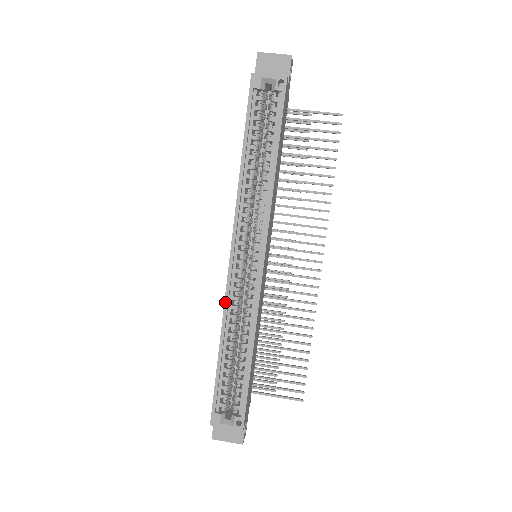
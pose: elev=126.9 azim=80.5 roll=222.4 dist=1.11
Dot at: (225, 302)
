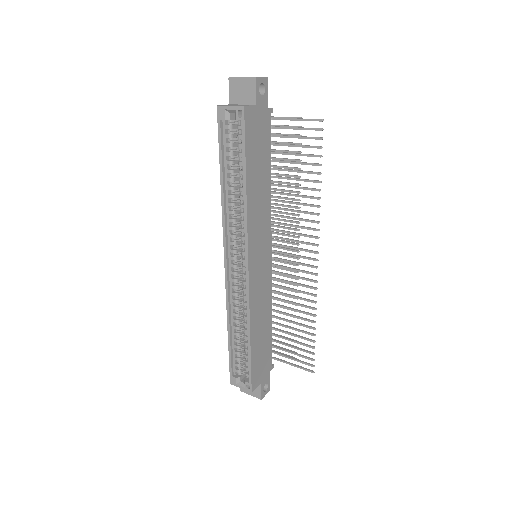
Dot at: (226, 297)
